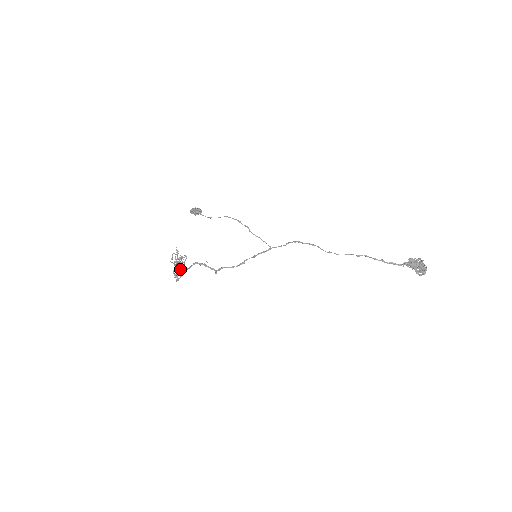
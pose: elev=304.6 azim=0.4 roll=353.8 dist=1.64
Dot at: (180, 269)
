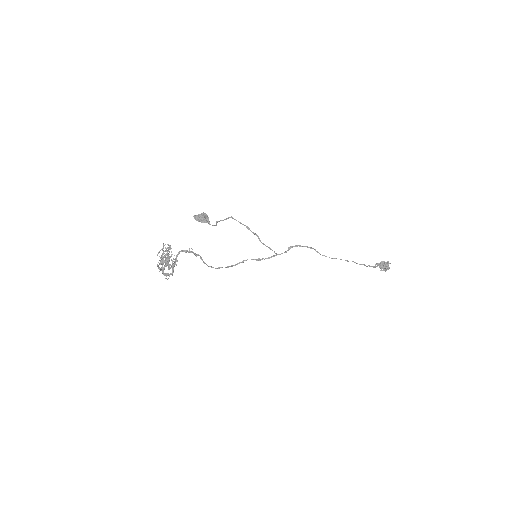
Dot at: occluded
